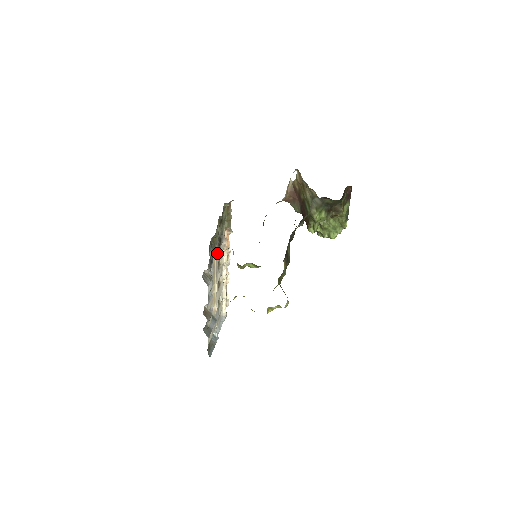
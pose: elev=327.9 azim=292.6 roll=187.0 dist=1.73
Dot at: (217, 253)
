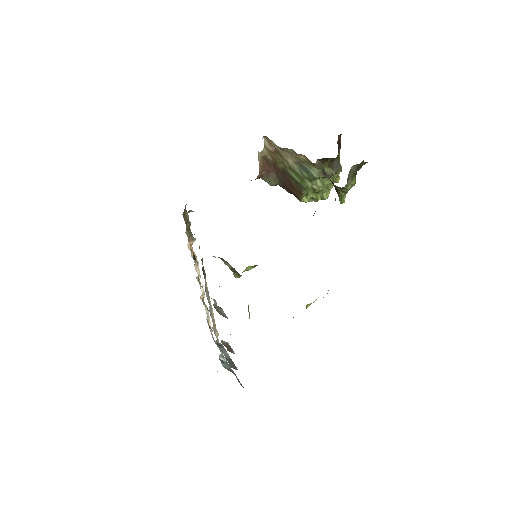
Dot at: occluded
